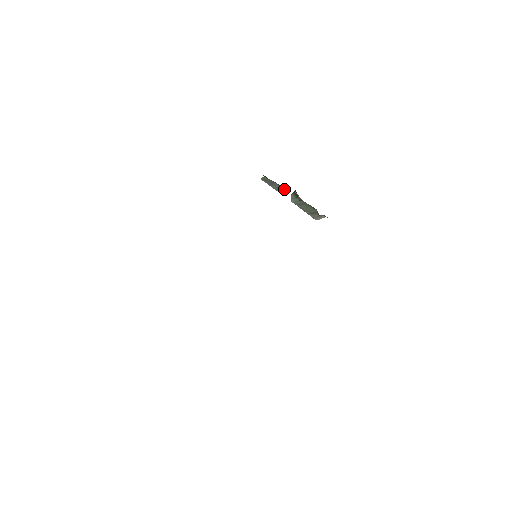
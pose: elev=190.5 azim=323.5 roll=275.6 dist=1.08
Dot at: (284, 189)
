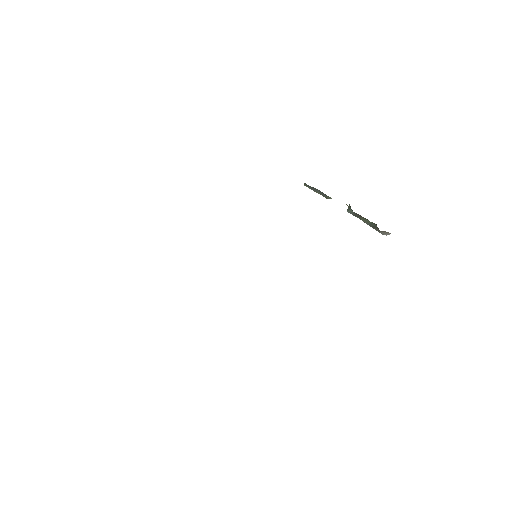
Dot at: (331, 198)
